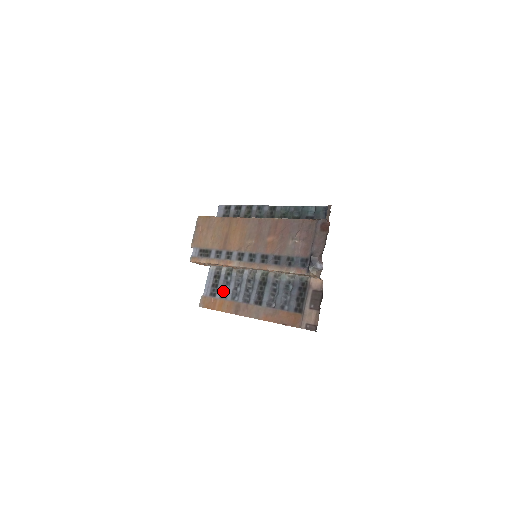
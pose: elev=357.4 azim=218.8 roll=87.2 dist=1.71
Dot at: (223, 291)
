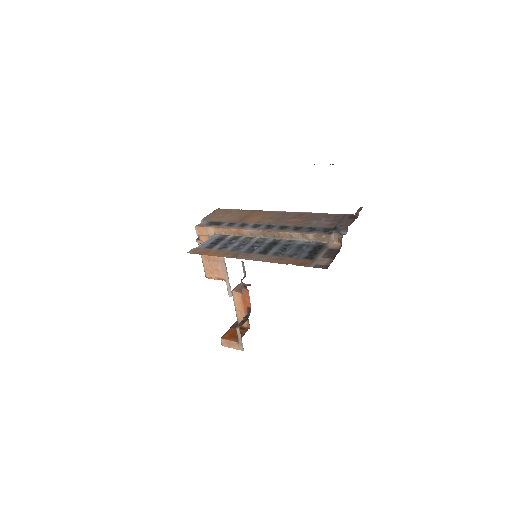
Dot at: (223, 246)
